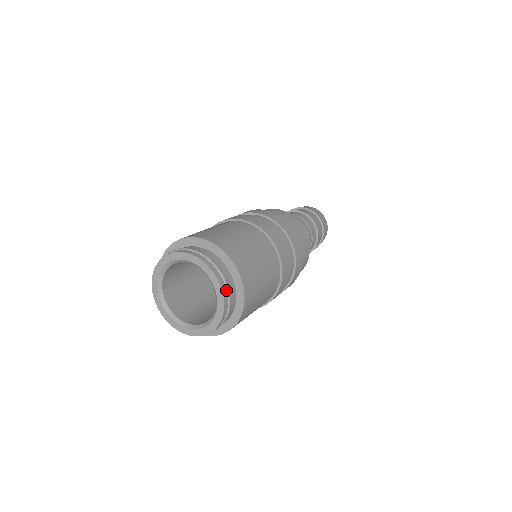
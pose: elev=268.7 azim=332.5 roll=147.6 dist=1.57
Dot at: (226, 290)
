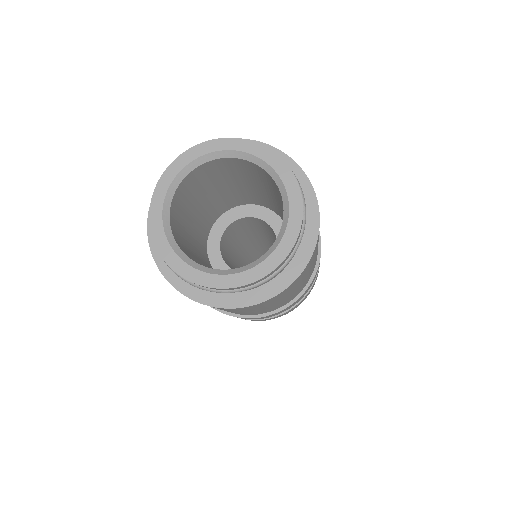
Dot at: (302, 204)
